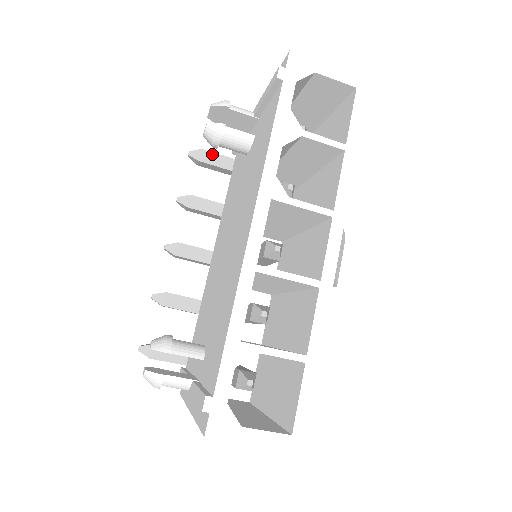
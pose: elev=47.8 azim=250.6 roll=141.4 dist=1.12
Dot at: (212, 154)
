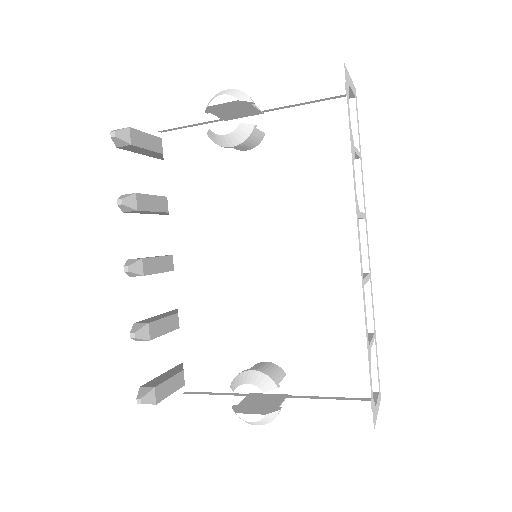
Dot at: (138, 133)
